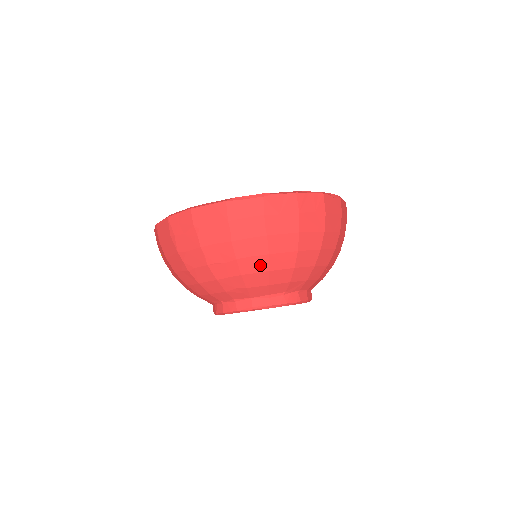
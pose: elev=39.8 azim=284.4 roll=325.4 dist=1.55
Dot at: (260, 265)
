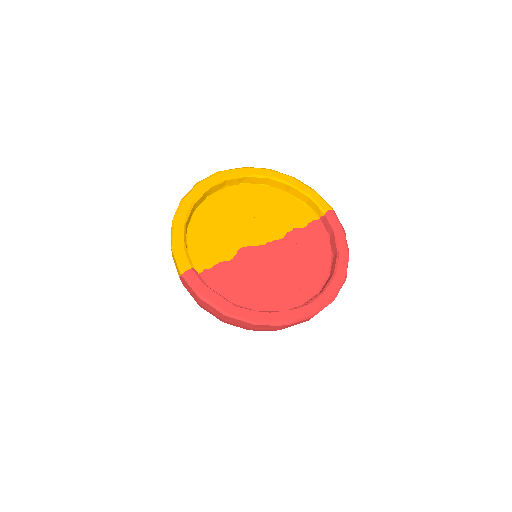
Dot at: occluded
